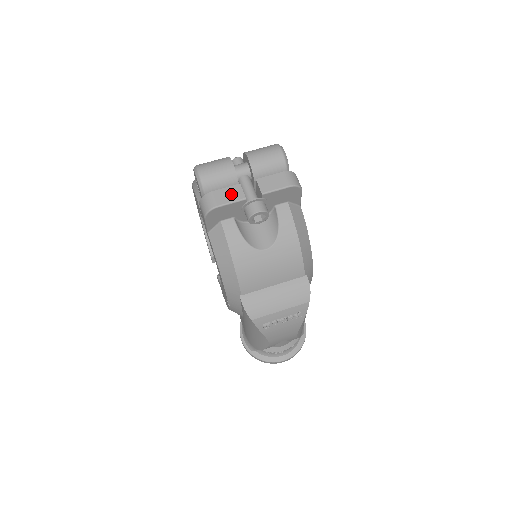
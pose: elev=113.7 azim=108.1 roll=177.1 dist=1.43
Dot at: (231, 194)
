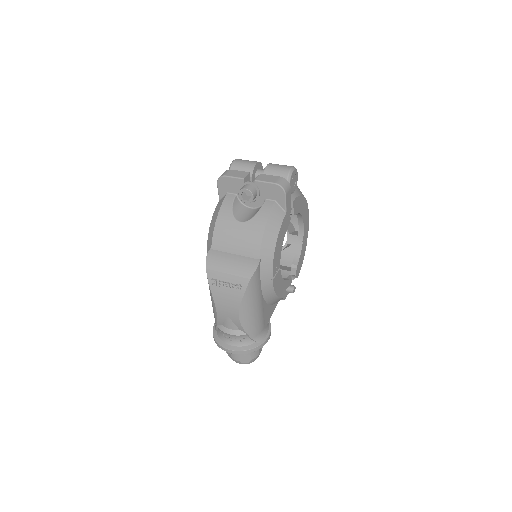
Dot at: (239, 174)
